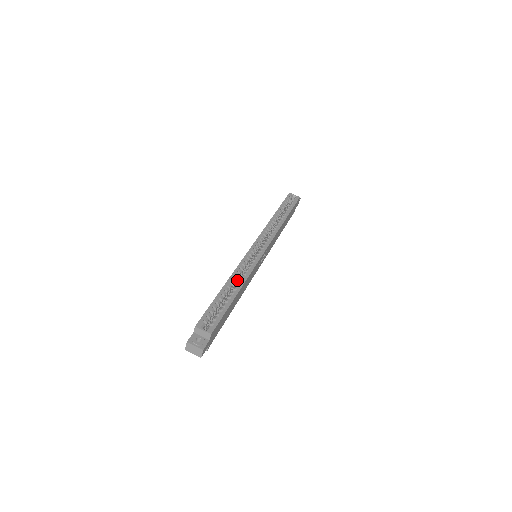
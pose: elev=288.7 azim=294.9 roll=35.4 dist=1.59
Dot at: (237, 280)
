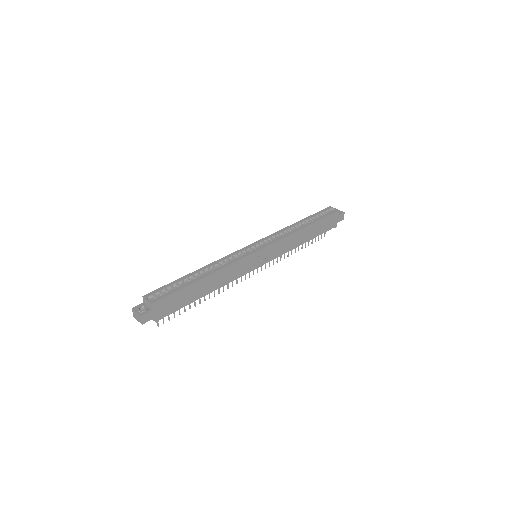
Dot at: occluded
